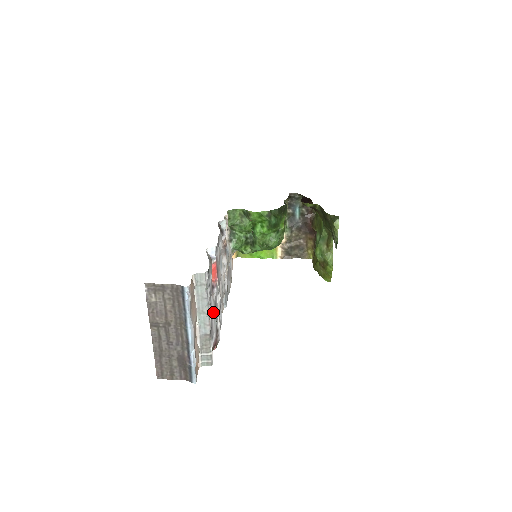
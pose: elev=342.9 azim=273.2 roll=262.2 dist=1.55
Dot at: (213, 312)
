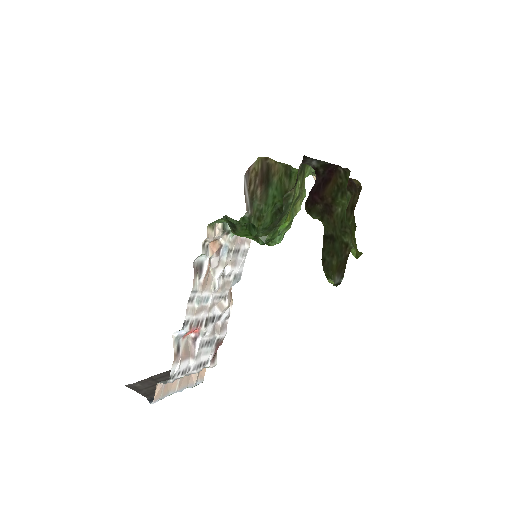
Dot at: (200, 356)
